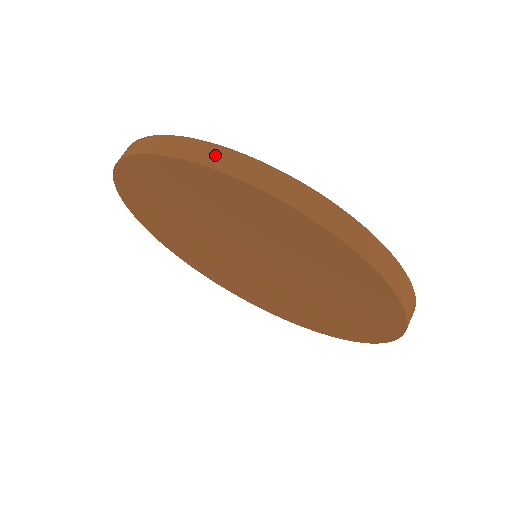
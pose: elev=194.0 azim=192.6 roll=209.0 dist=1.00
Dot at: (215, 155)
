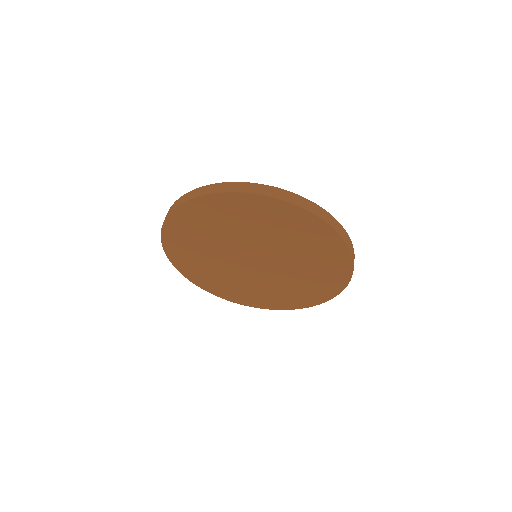
Dot at: (178, 202)
